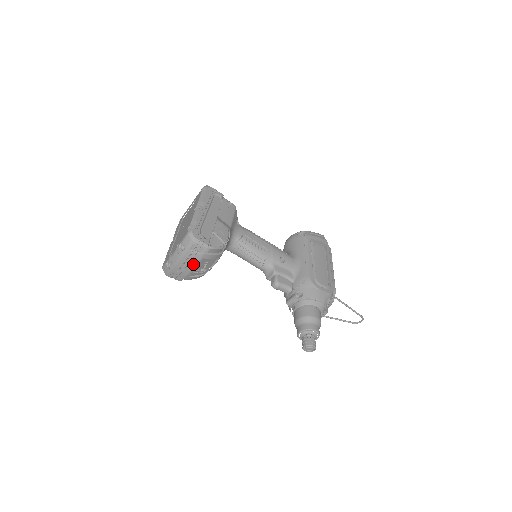
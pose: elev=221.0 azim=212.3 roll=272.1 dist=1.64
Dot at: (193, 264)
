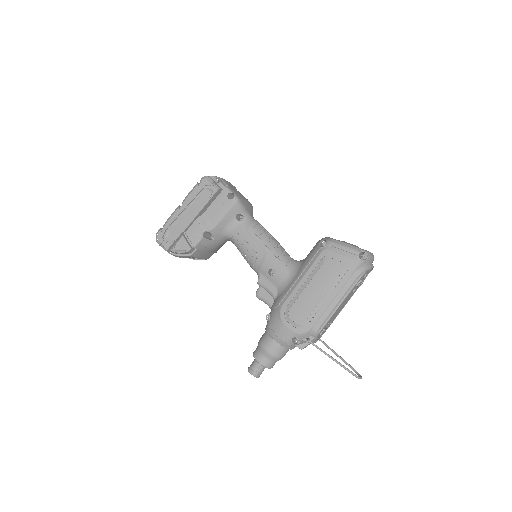
Dot at: occluded
